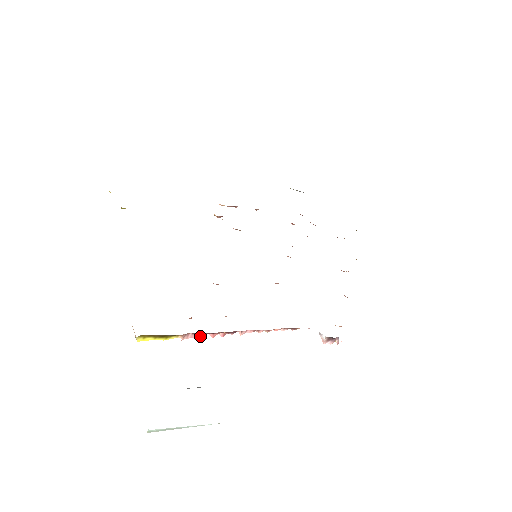
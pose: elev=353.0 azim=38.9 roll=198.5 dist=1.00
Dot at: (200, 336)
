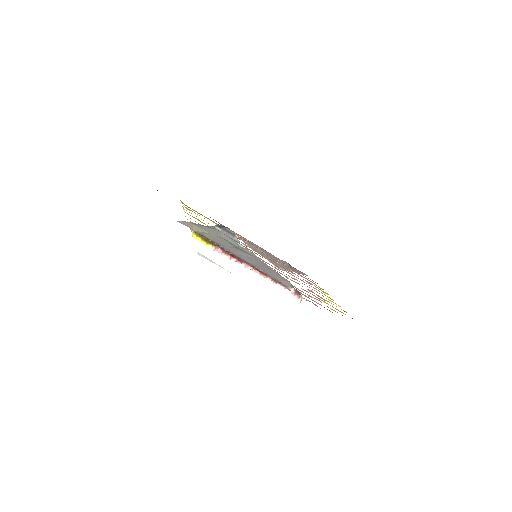
Dot at: (223, 254)
